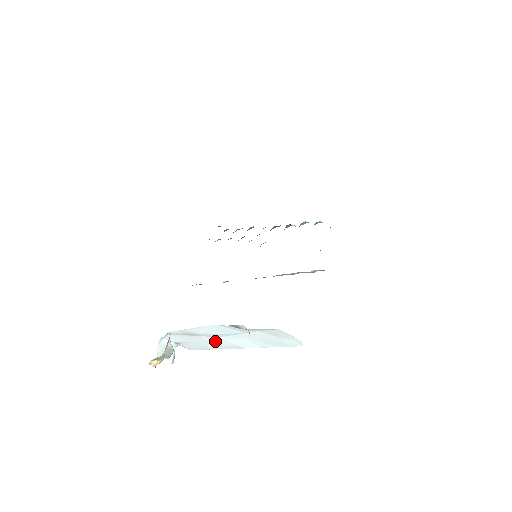
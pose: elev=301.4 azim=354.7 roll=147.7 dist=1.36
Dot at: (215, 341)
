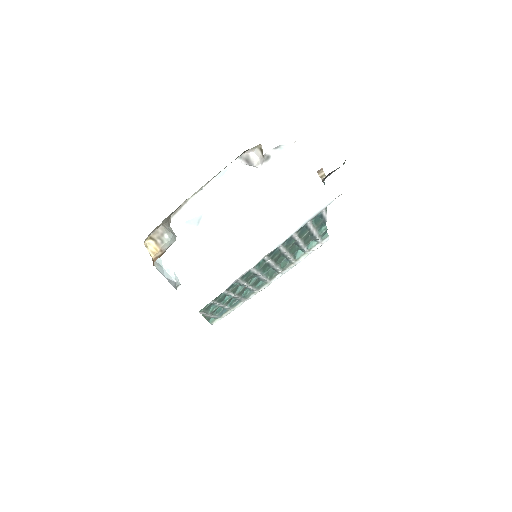
Dot at: (227, 249)
